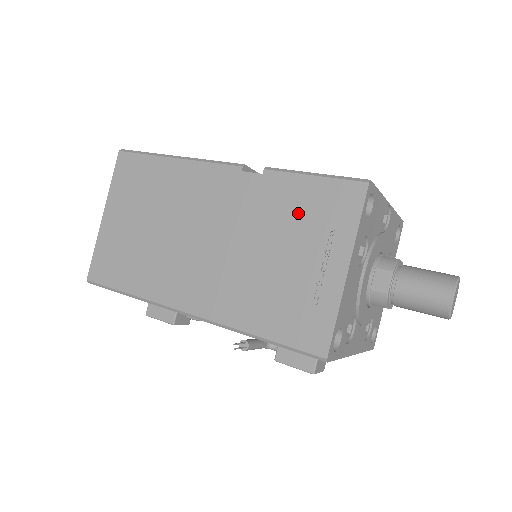
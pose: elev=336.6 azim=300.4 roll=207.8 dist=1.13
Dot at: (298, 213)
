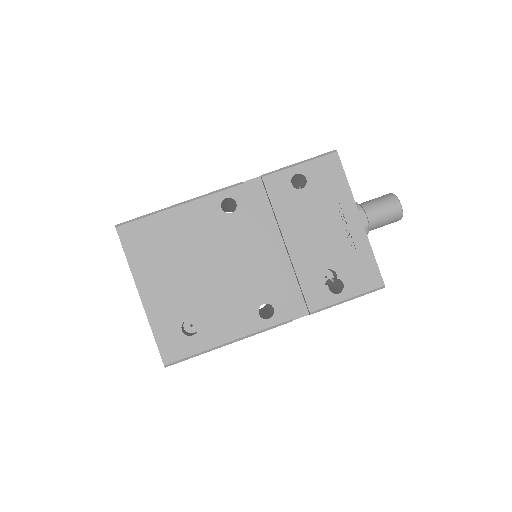
Dot at: occluded
